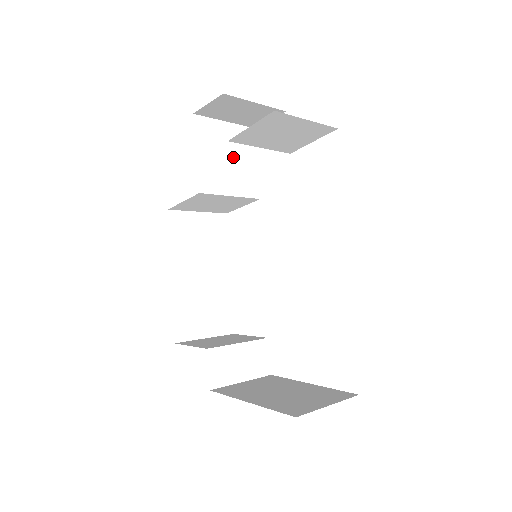
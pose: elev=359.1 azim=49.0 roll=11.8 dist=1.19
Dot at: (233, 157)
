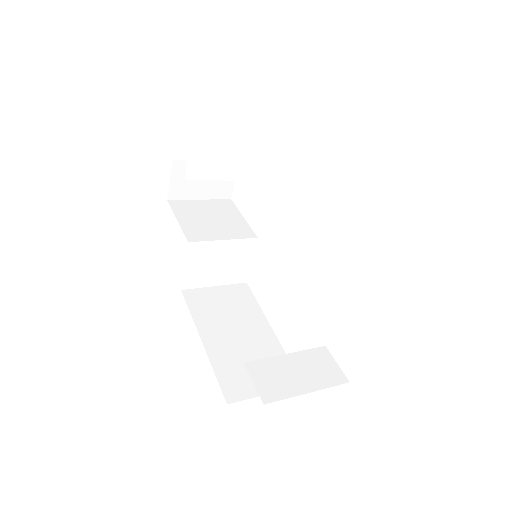
Dot at: (216, 217)
